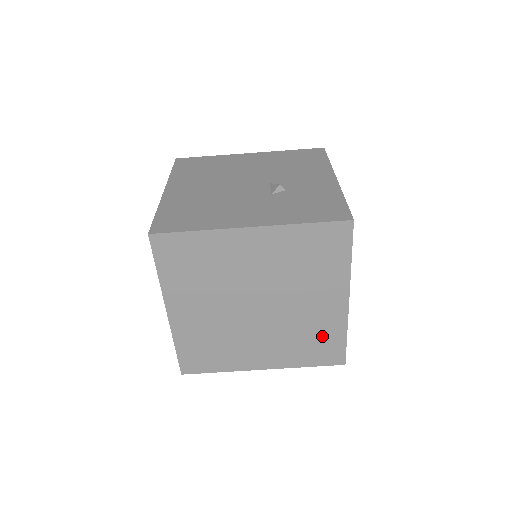
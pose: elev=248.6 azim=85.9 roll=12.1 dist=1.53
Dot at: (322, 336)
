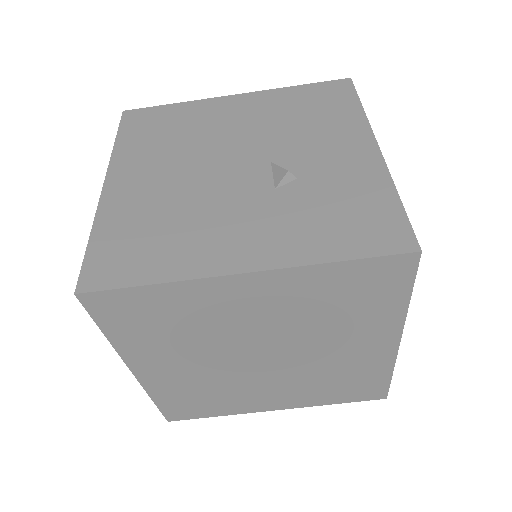
Dot at: (357, 377)
